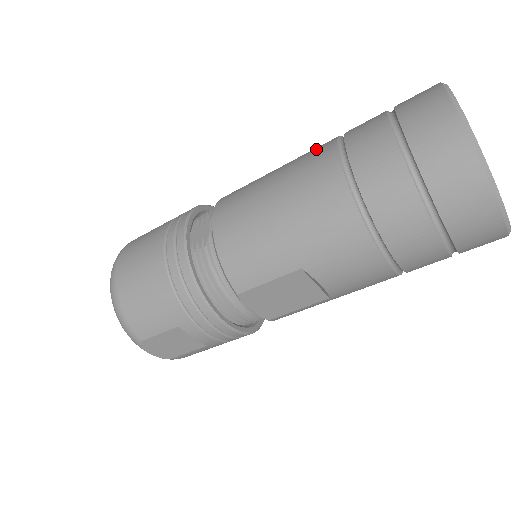
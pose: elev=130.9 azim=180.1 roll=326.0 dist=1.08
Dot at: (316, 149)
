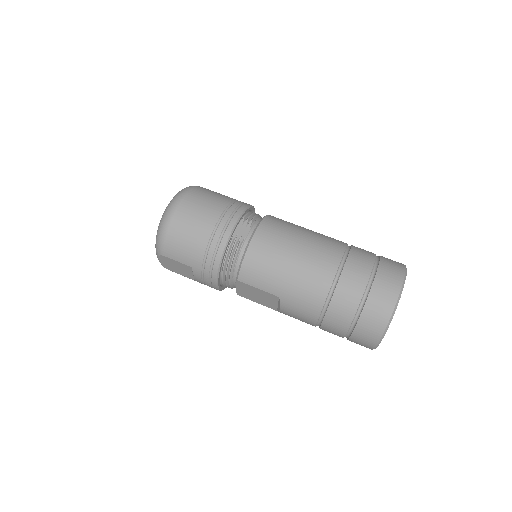
Dot at: (332, 245)
